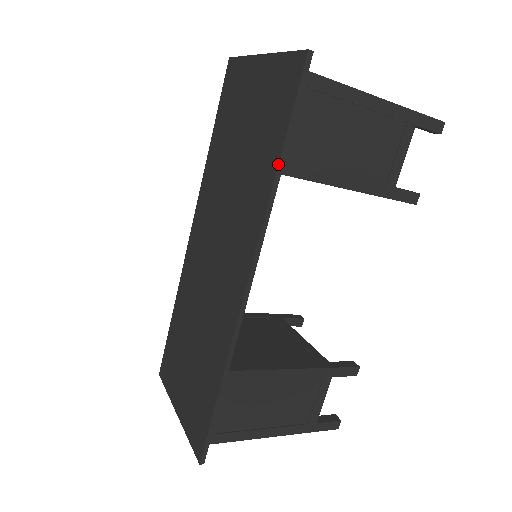
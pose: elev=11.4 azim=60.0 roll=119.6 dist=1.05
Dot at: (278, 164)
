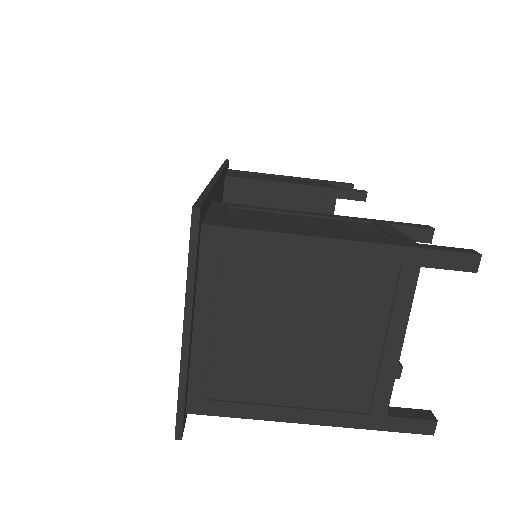
Dot at: occluded
